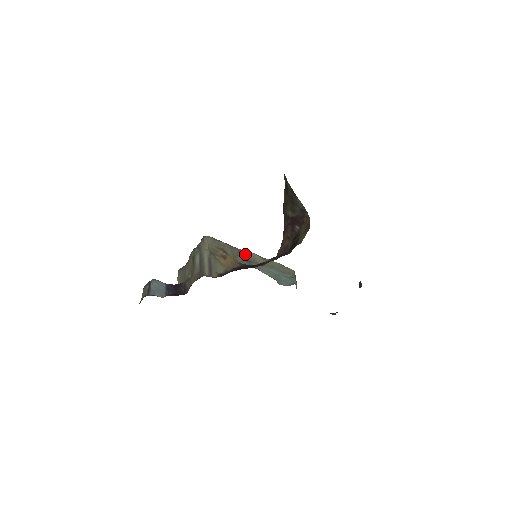
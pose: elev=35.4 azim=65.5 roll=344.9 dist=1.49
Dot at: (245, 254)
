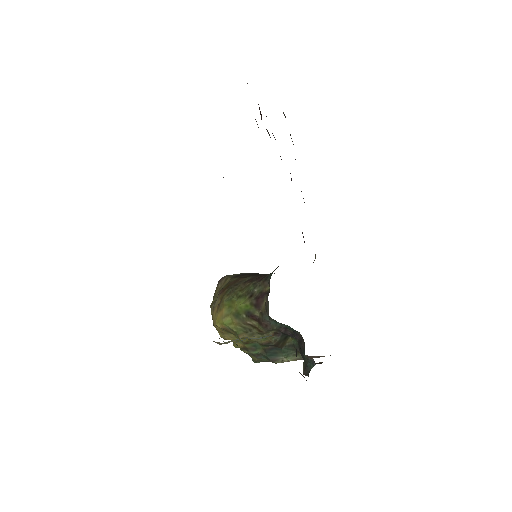
Dot at: occluded
